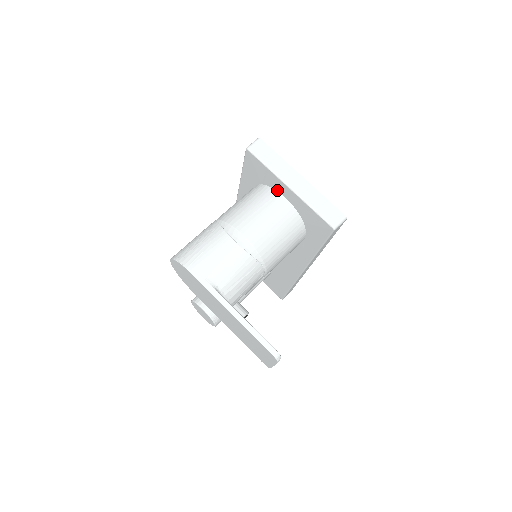
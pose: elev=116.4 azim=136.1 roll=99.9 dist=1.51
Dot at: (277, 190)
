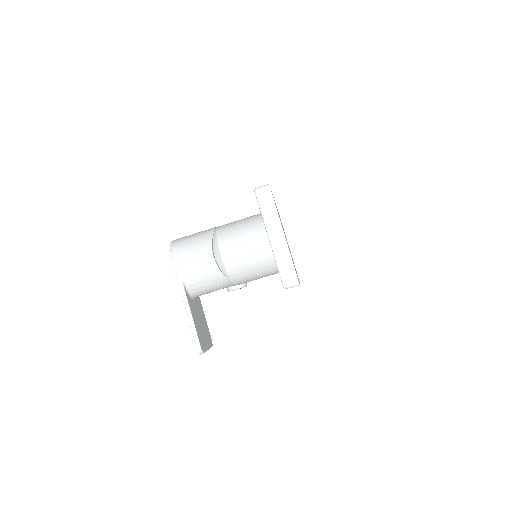
Dot at: occluded
